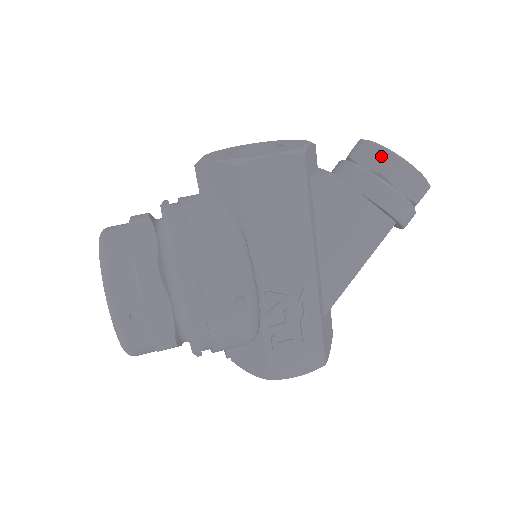
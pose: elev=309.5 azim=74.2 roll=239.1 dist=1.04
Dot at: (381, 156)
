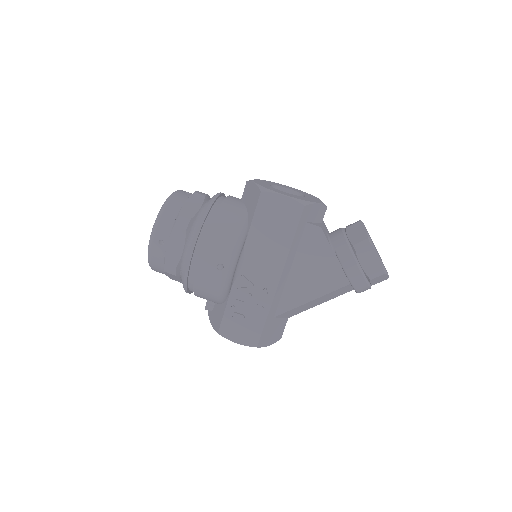
Dot at: (361, 235)
